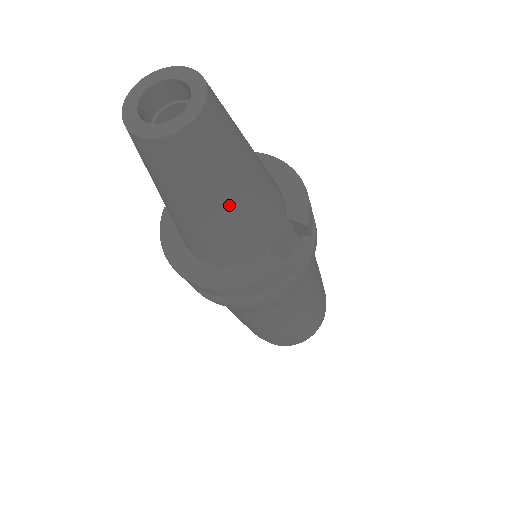
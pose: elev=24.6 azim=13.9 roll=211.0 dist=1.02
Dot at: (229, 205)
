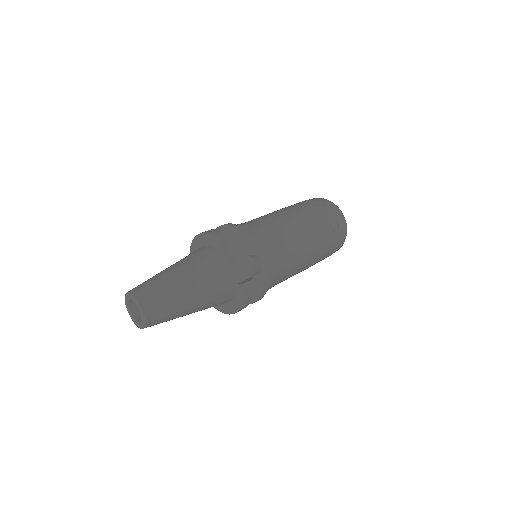
Dot at: (194, 302)
